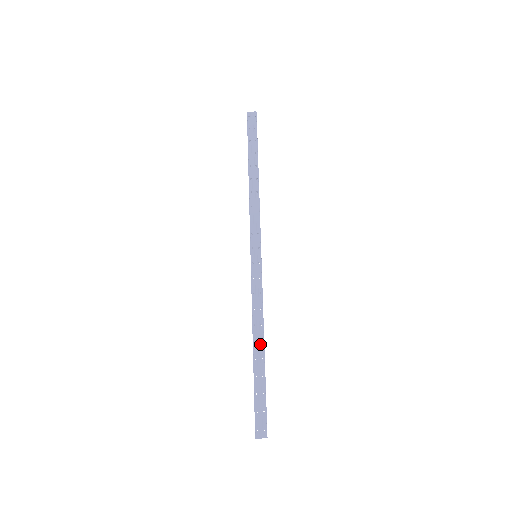
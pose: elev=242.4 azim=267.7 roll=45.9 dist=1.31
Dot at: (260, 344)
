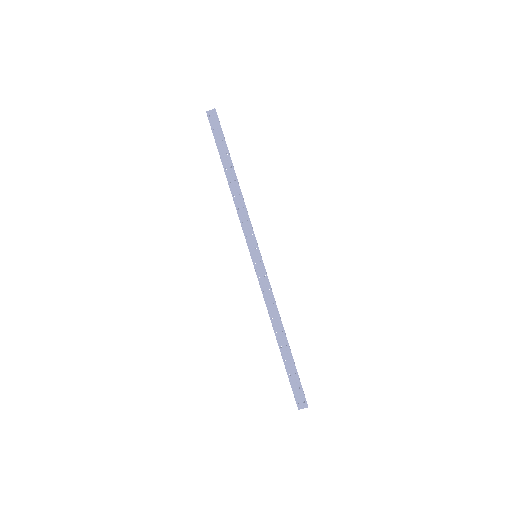
Dot at: (281, 334)
